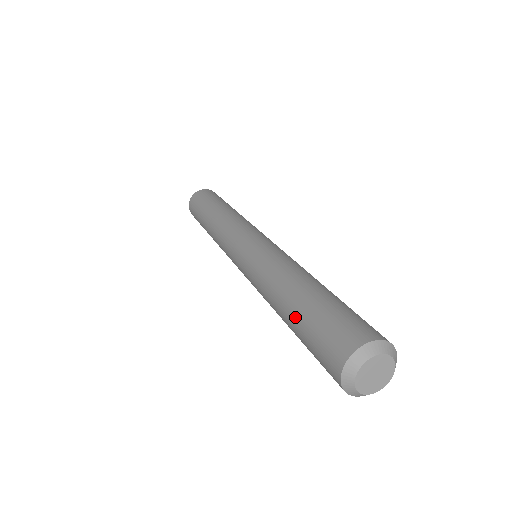
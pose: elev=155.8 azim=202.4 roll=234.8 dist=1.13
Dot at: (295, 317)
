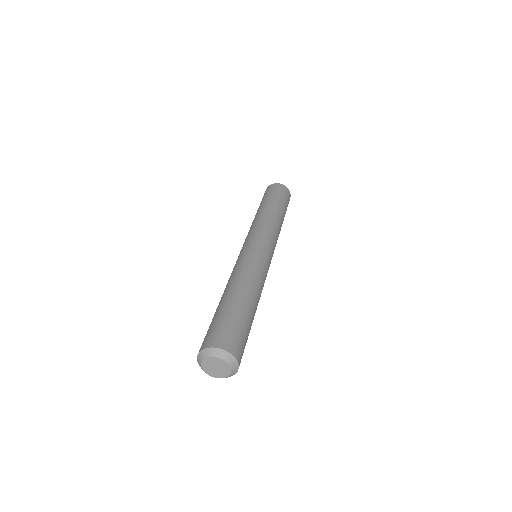
Dot at: (225, 305)
